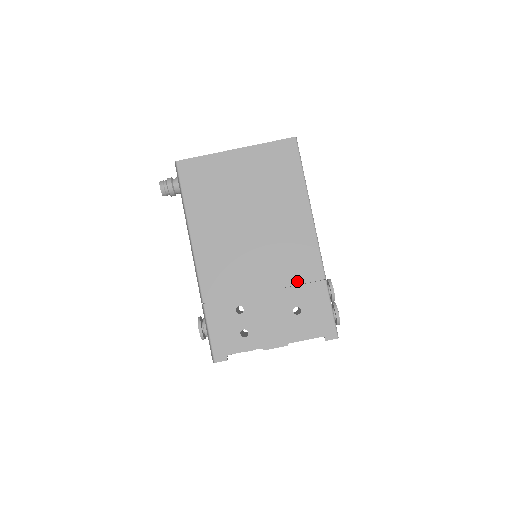
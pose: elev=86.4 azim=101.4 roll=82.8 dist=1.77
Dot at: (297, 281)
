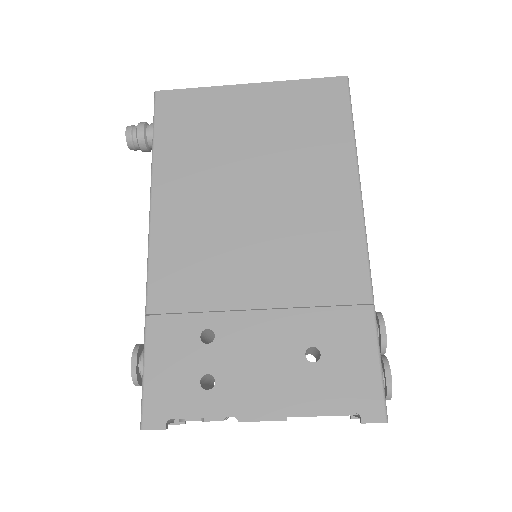
Dot at: (320, 300)
